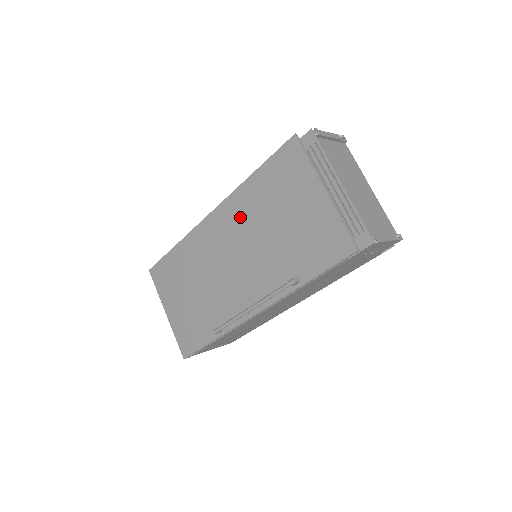
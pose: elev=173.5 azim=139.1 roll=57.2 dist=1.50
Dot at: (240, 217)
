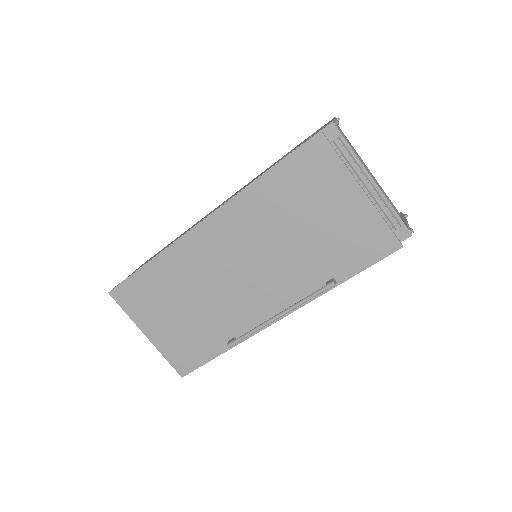
Dot at: (249, 223)
